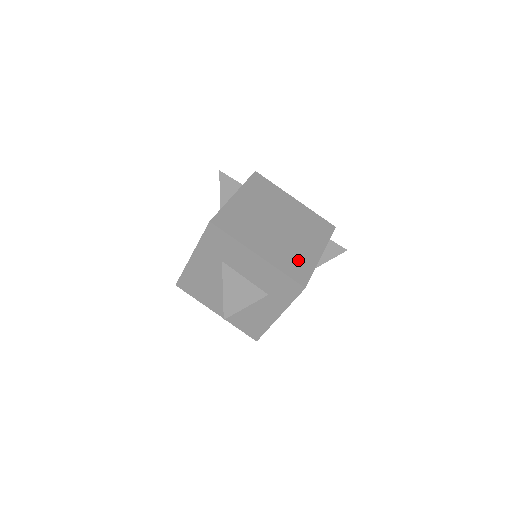
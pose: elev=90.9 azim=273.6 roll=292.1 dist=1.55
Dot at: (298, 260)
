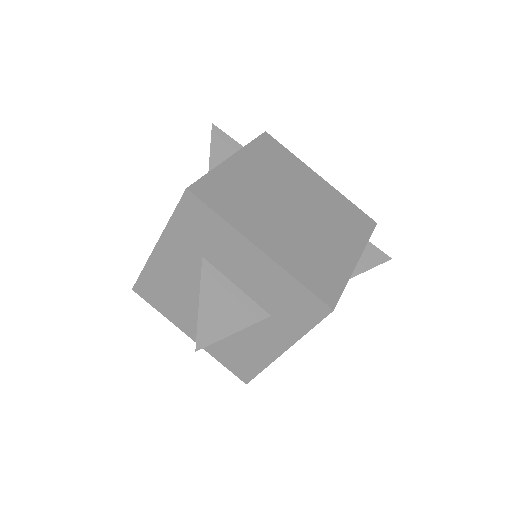
Dot at: (323, 264)
